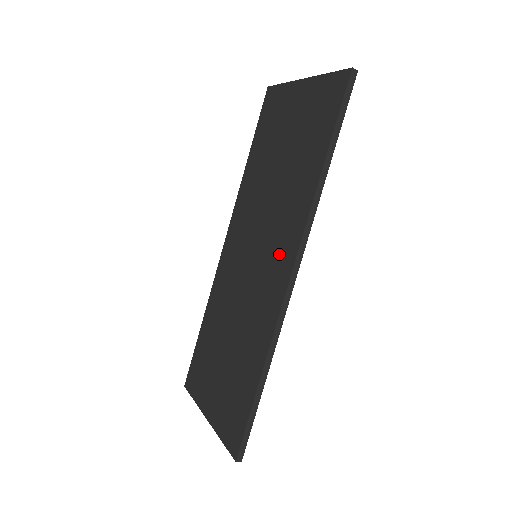
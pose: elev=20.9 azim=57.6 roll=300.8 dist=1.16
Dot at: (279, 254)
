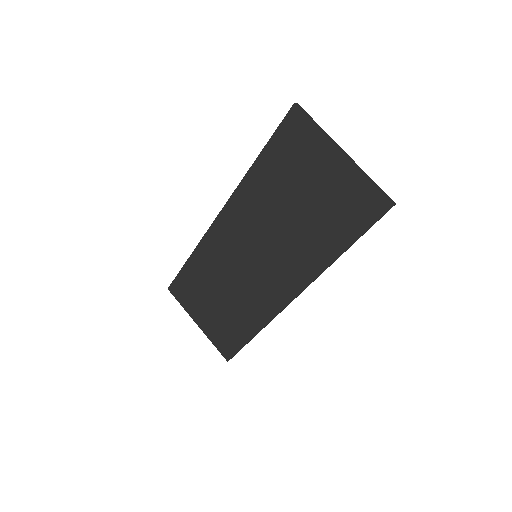
Dot at: (283, 279)
